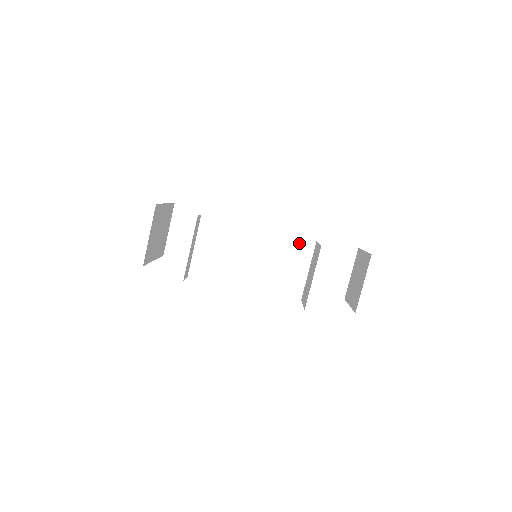
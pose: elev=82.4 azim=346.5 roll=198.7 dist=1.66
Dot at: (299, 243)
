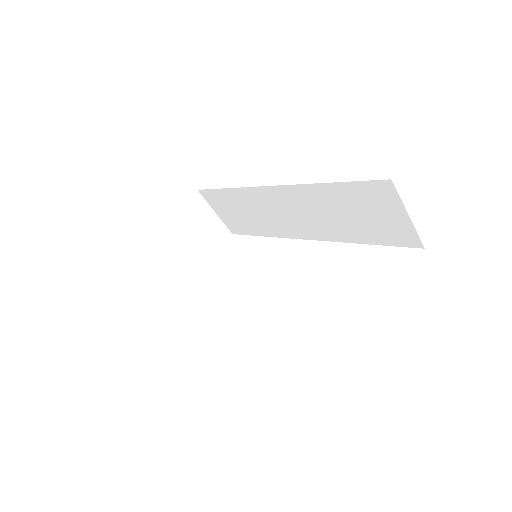
Dot at: (317, 195)
